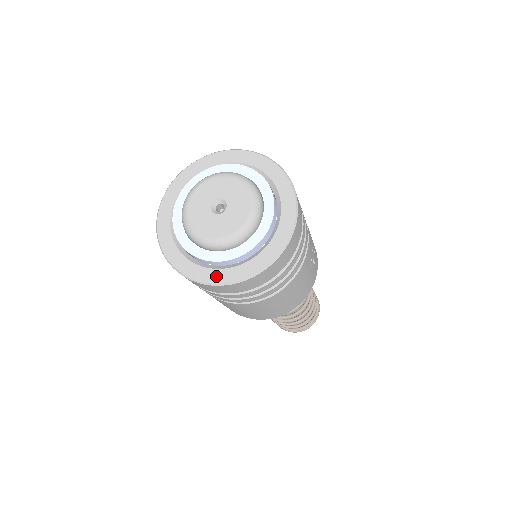
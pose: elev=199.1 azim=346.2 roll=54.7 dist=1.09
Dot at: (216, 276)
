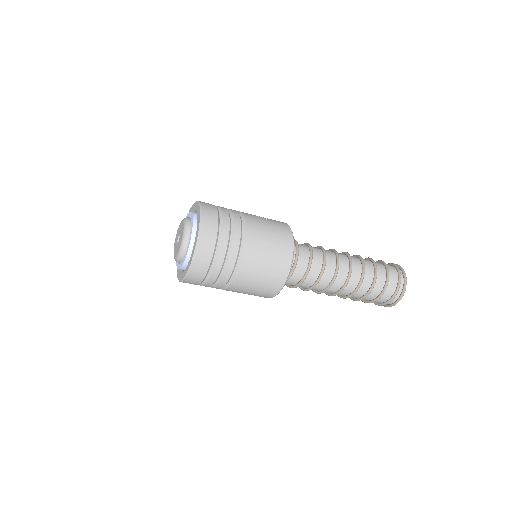
Dot at: (194, 248)
